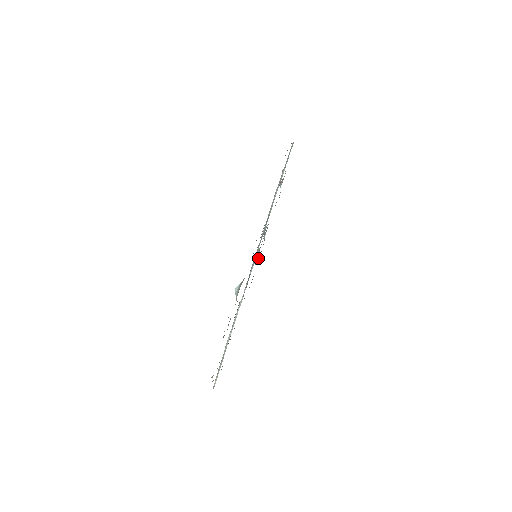
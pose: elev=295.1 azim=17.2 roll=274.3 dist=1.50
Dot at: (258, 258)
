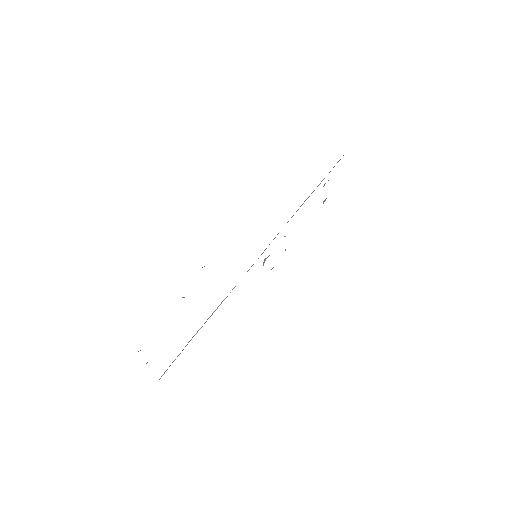
Dot at: (271, 269)
